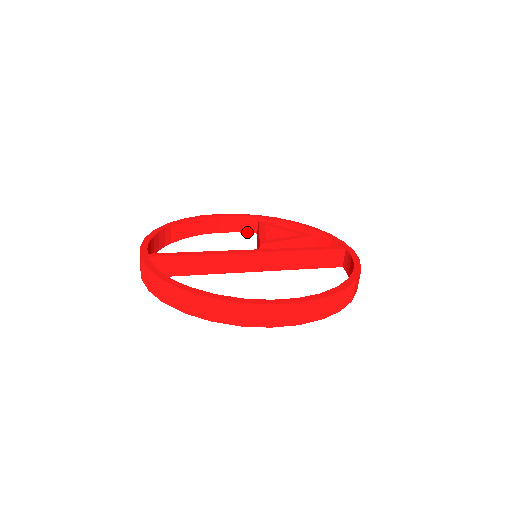
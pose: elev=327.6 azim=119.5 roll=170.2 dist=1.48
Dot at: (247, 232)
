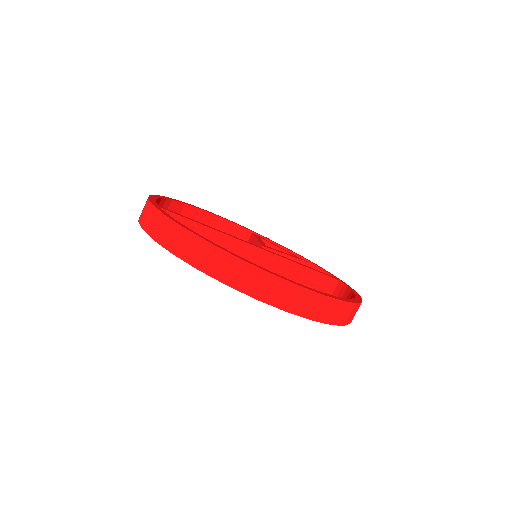
Dot at: occluded
